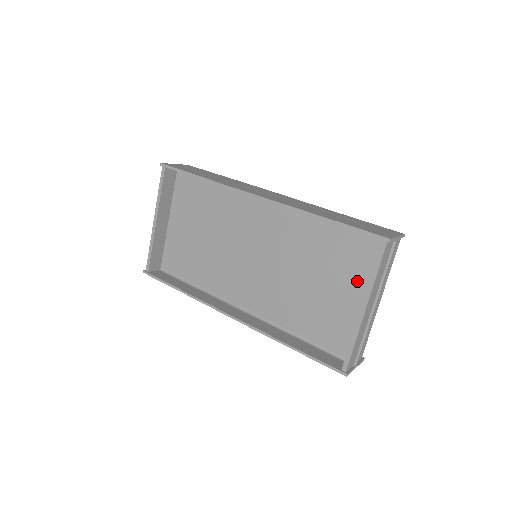
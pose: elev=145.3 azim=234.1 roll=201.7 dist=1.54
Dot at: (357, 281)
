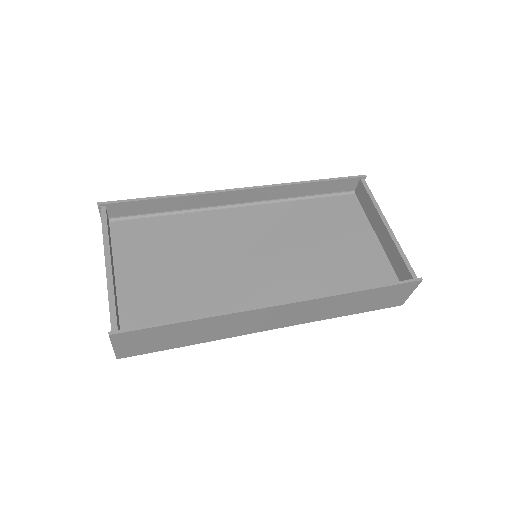
Dot at: (358, 228)
